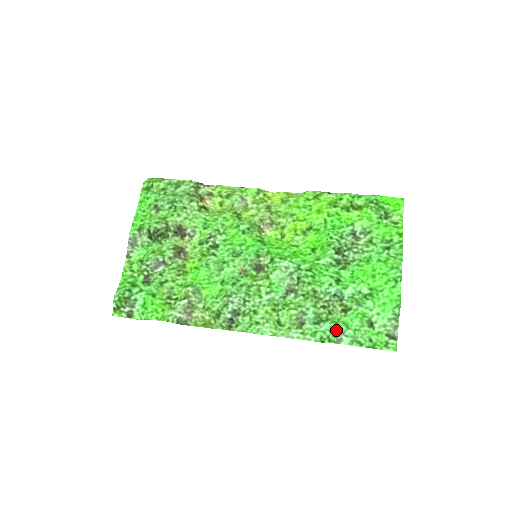
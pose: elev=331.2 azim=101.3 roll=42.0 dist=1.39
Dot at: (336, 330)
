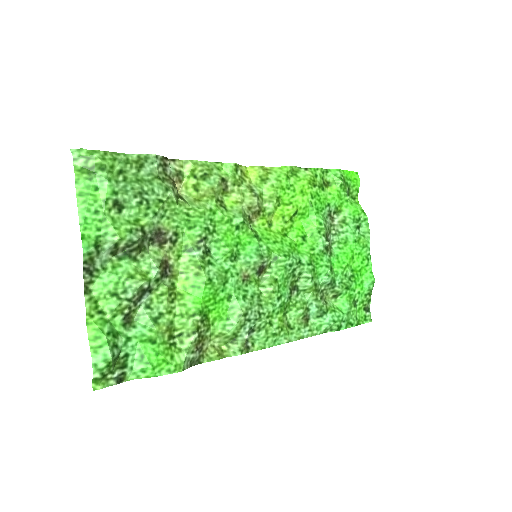
Dot at: (337, 319)
